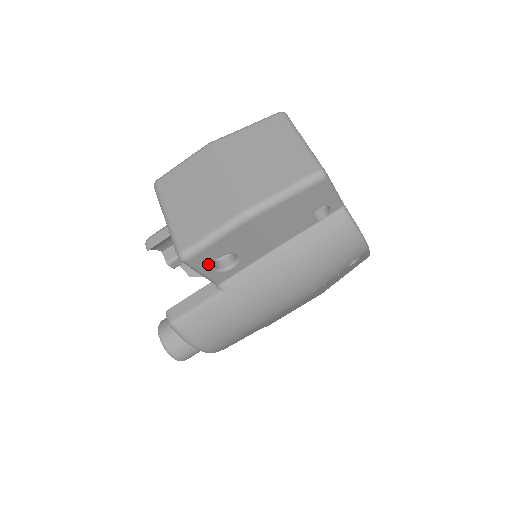
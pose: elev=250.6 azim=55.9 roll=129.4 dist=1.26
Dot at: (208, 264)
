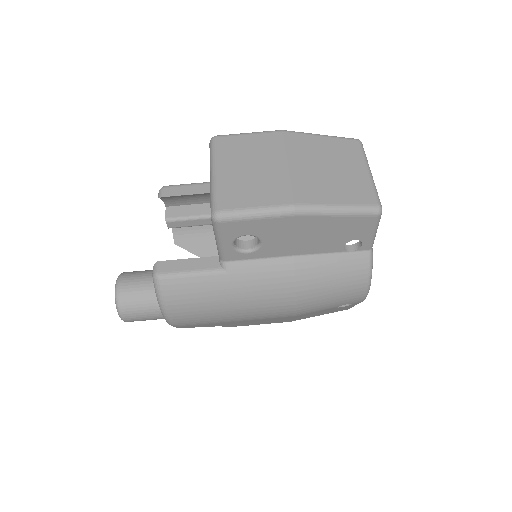
Dot at: (232, 236)
